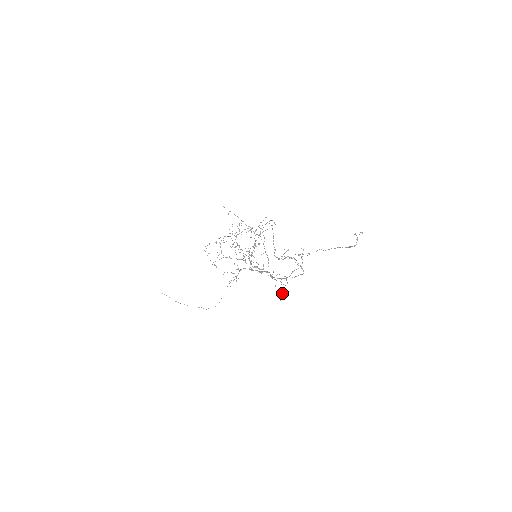
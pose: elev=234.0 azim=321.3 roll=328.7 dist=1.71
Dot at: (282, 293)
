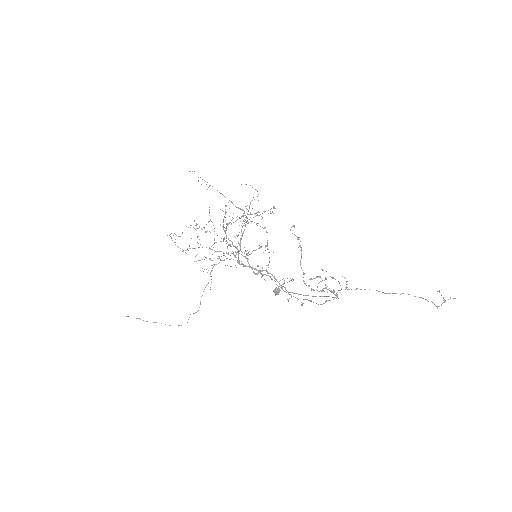
Dot at: (279, 288)
